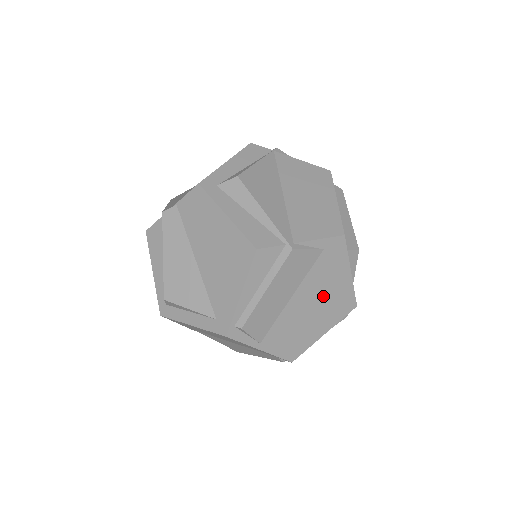
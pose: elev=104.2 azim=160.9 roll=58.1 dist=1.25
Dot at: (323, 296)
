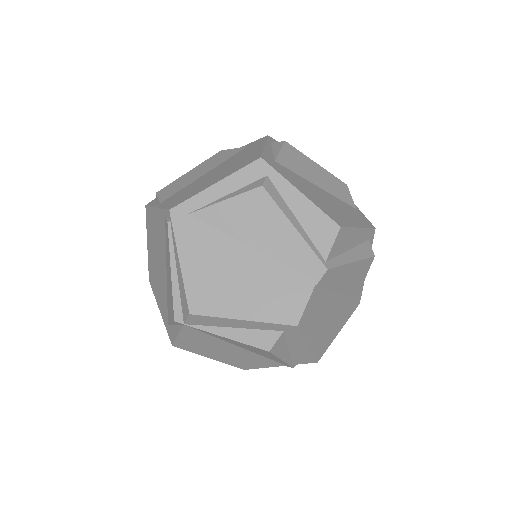
Dot at: (231, 165)
